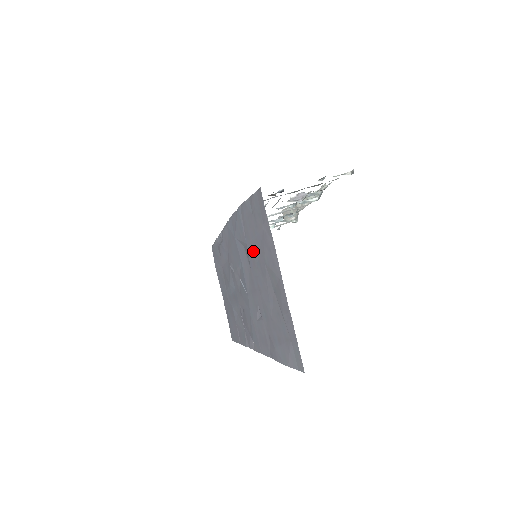
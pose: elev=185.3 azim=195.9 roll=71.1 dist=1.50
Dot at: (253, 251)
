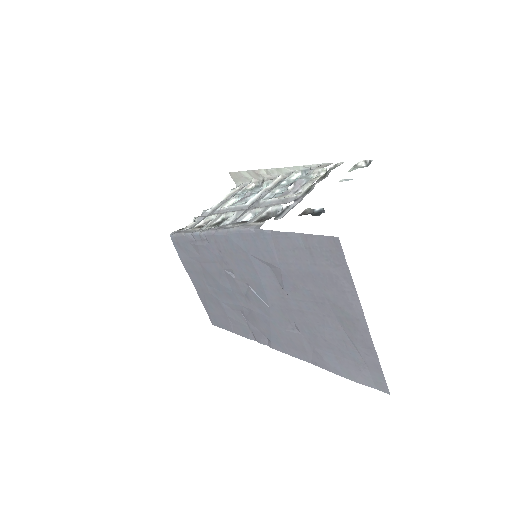
Dot at: (297, 280)
